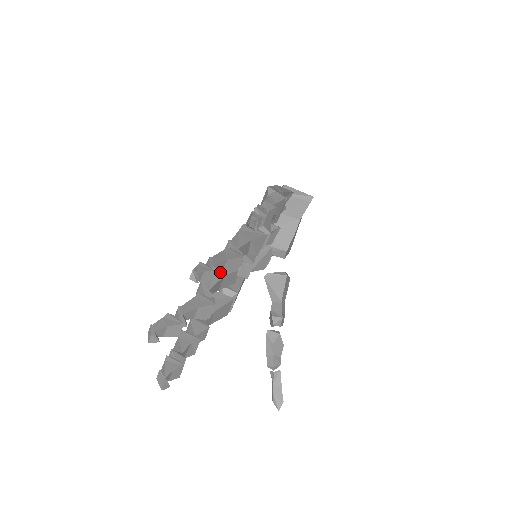
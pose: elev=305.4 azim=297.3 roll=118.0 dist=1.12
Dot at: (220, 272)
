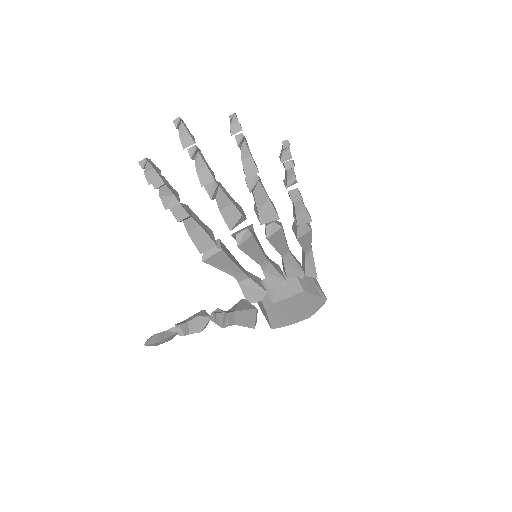
Dot at: (233, 201)
